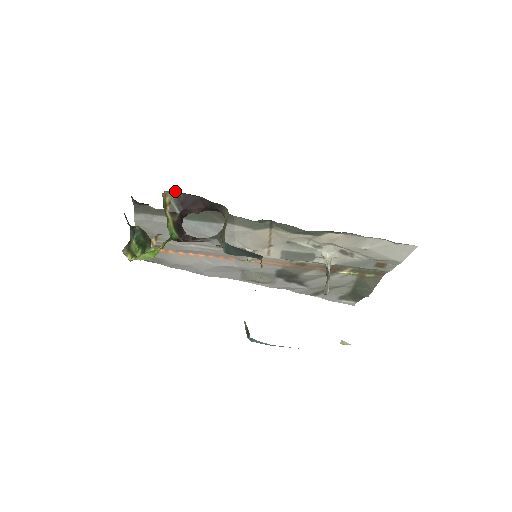
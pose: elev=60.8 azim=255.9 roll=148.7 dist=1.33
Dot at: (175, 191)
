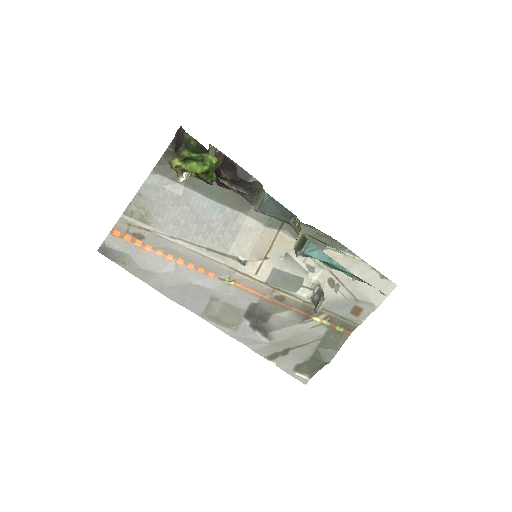
Dot at: (218, 150)
